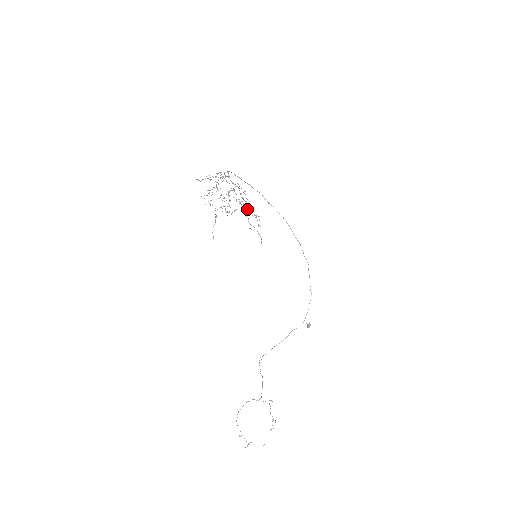
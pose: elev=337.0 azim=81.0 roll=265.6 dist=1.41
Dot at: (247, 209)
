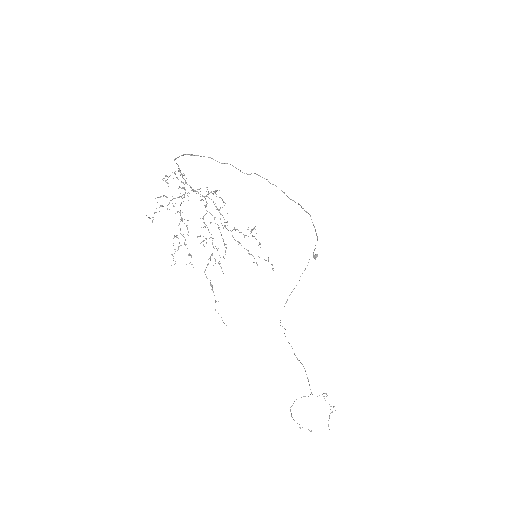
Dot at: occluded
